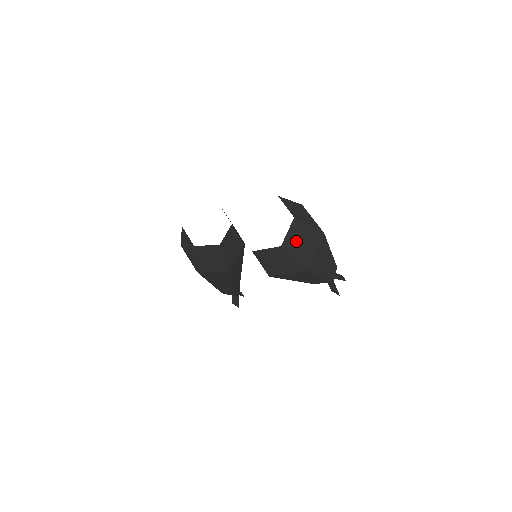
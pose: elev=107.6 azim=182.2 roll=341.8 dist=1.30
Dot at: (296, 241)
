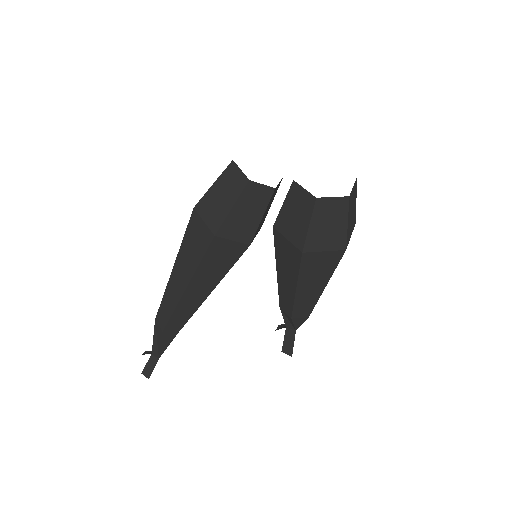
Dot at: (351, 205)
